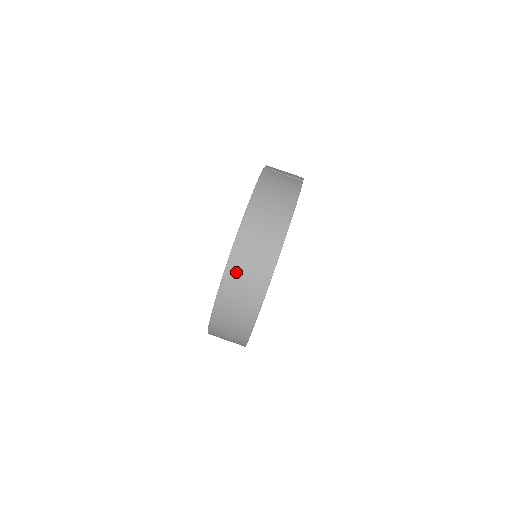
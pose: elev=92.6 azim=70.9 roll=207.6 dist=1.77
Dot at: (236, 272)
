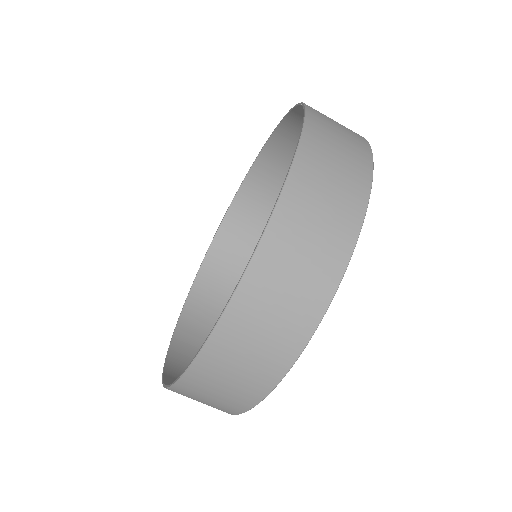
Dot at: (266, 281)
